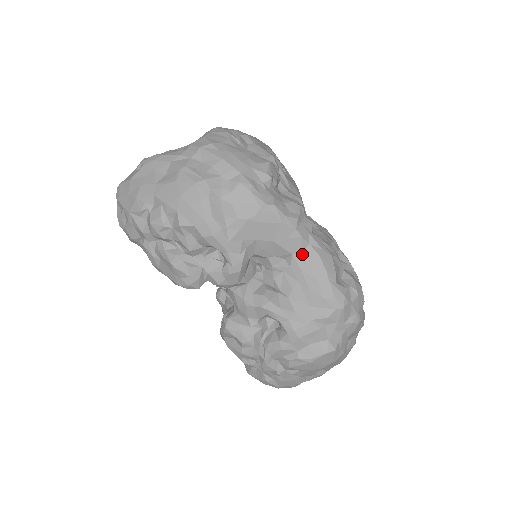
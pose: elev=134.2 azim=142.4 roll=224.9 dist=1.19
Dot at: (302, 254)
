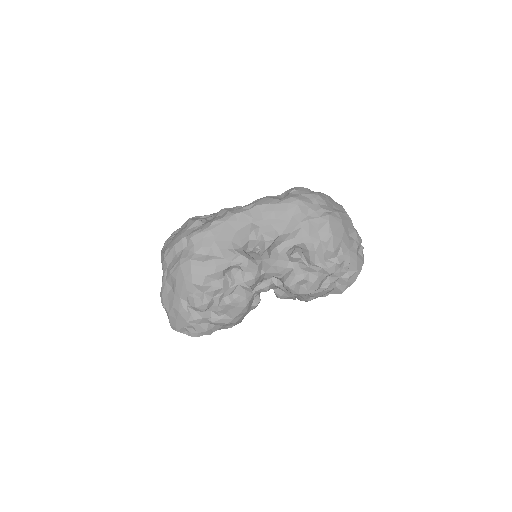
Dot at: (253, 216)
